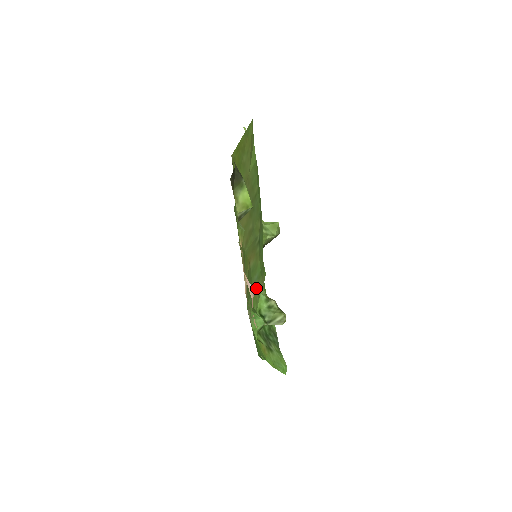
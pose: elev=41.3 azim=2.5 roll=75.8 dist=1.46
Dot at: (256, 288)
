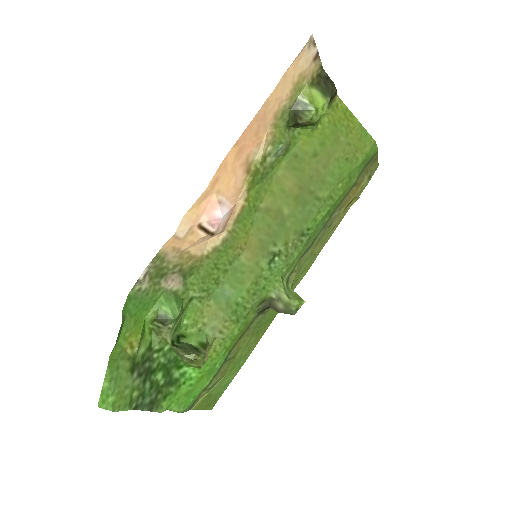
Dot at: (213, 310)
